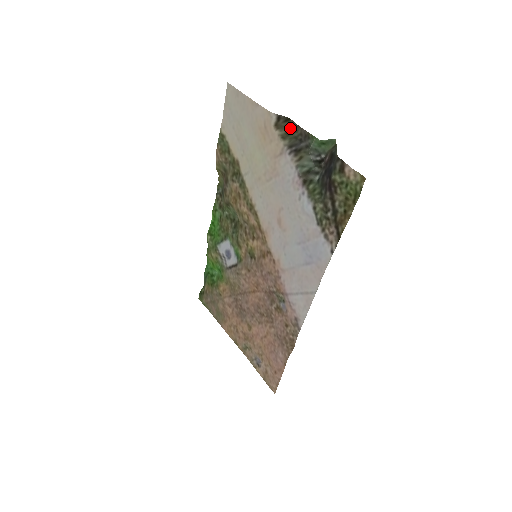
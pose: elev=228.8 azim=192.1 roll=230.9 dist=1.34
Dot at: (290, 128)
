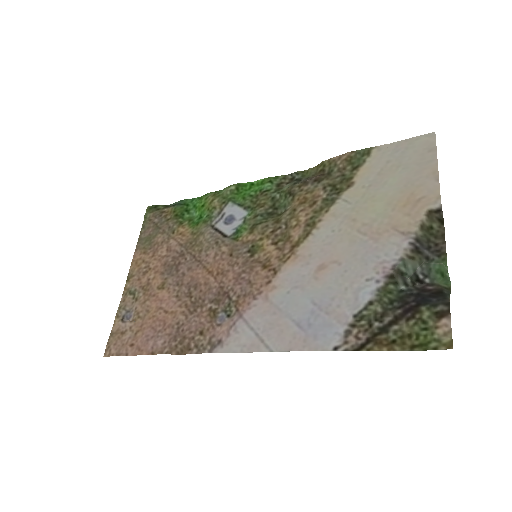
Dot at: (435, 229)
